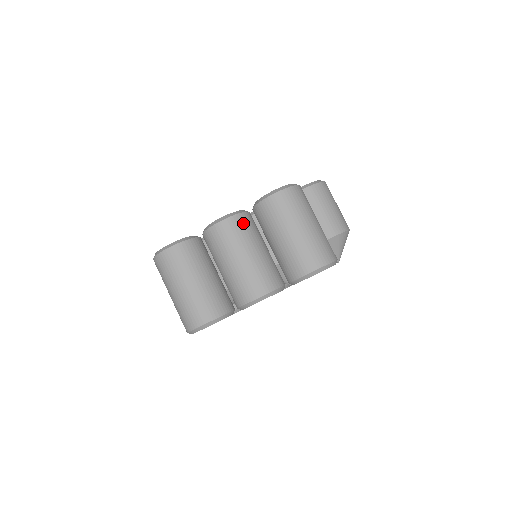
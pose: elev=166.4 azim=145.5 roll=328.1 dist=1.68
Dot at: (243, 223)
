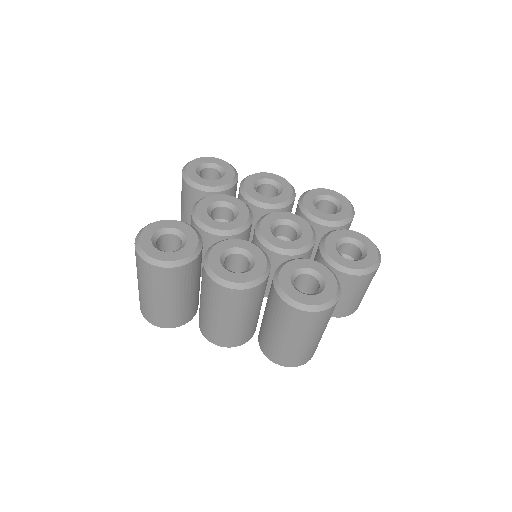
Dot at: (250, 296)
